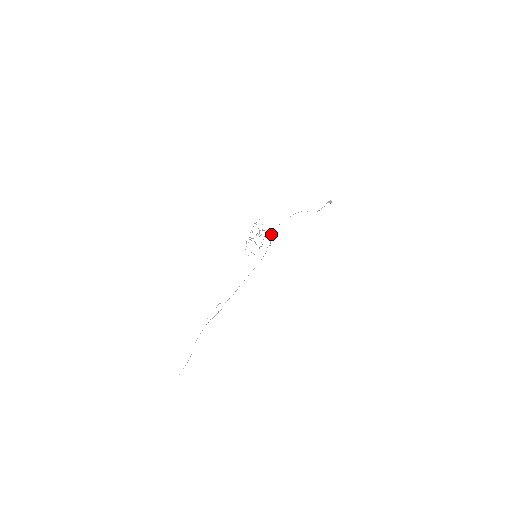
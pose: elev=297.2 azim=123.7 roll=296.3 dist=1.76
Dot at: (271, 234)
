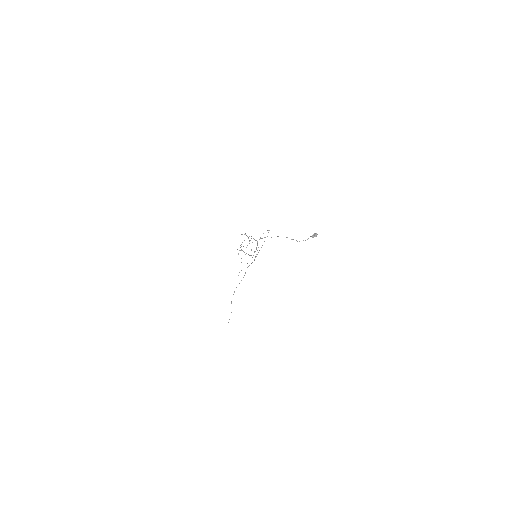
Dot at: occluded
